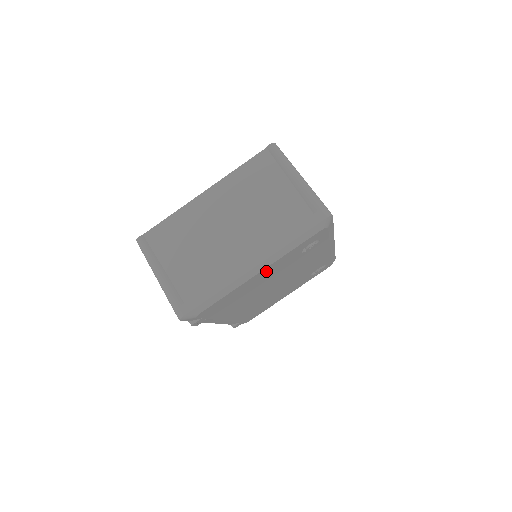
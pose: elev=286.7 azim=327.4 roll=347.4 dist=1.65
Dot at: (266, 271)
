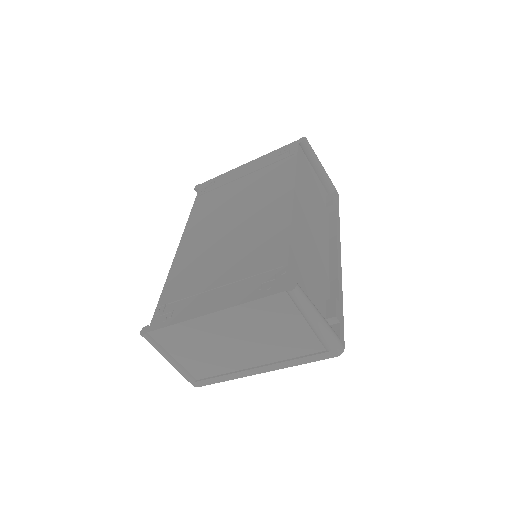
Dot at: occluded
